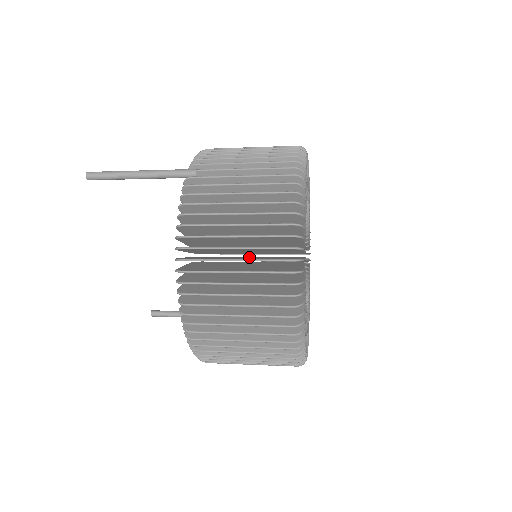
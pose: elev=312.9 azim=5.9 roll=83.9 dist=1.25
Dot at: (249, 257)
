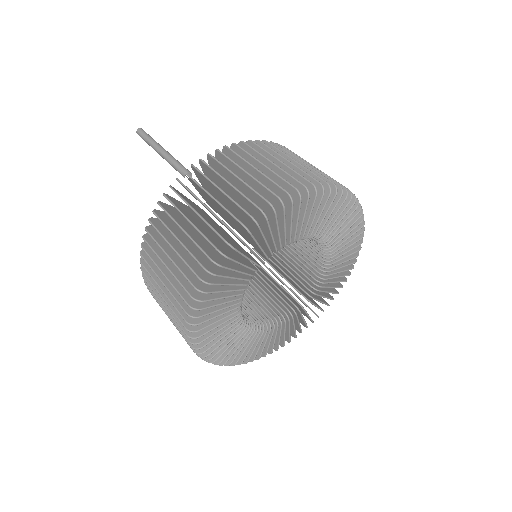
Dot at: occluded
